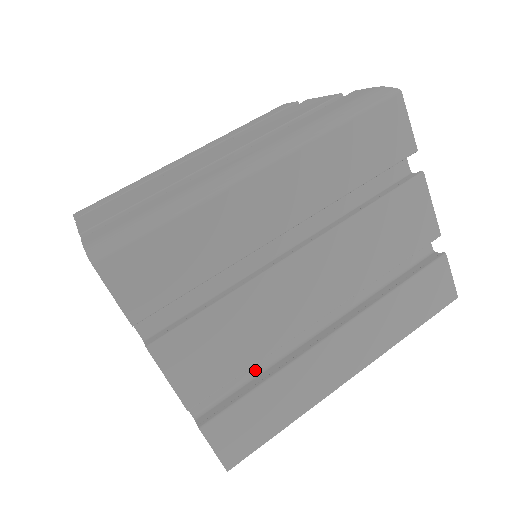
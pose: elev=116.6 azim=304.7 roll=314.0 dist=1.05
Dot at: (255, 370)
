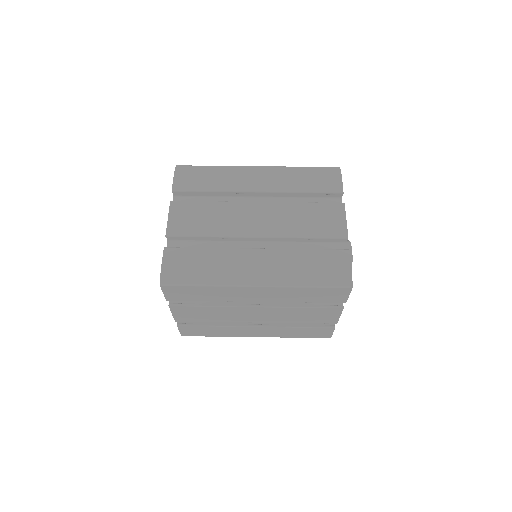
Dot at: occluded
